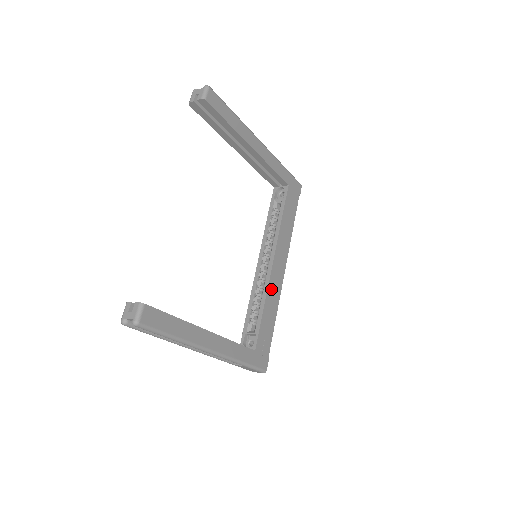
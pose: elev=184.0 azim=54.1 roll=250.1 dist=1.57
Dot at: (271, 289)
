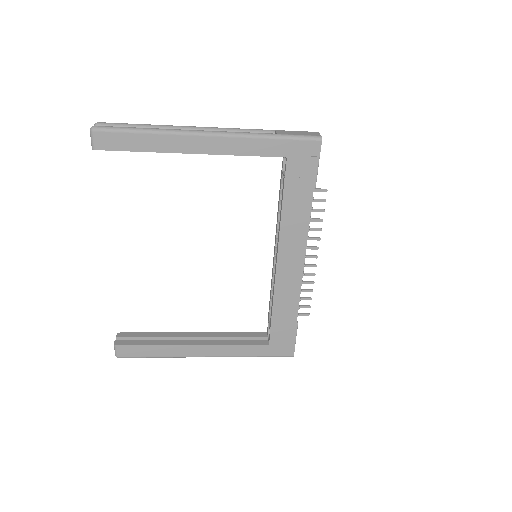
Dot at: (281, 288)
